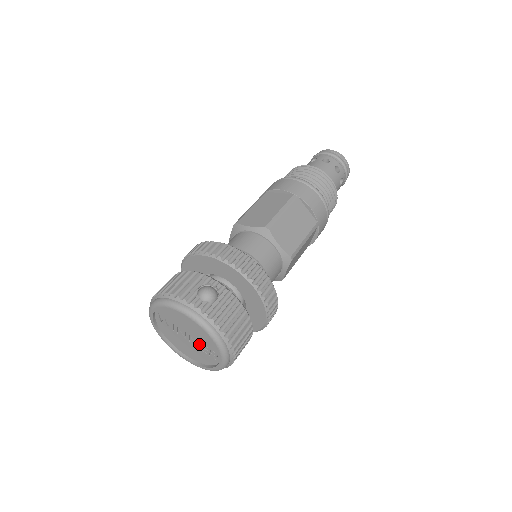
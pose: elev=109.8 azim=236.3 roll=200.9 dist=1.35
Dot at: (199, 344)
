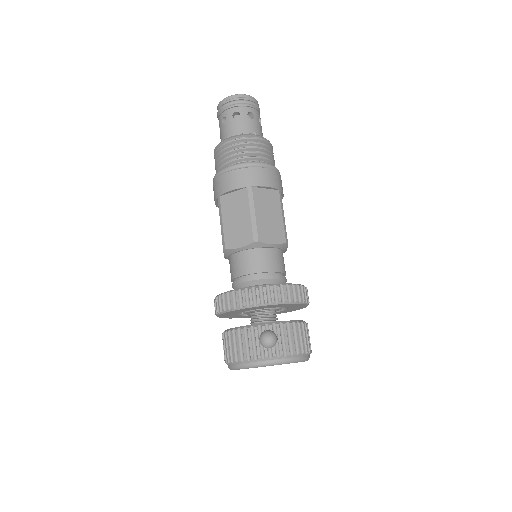
Dot at: occluded
